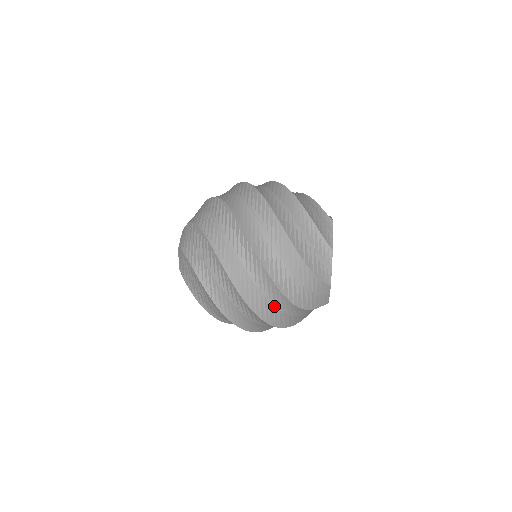
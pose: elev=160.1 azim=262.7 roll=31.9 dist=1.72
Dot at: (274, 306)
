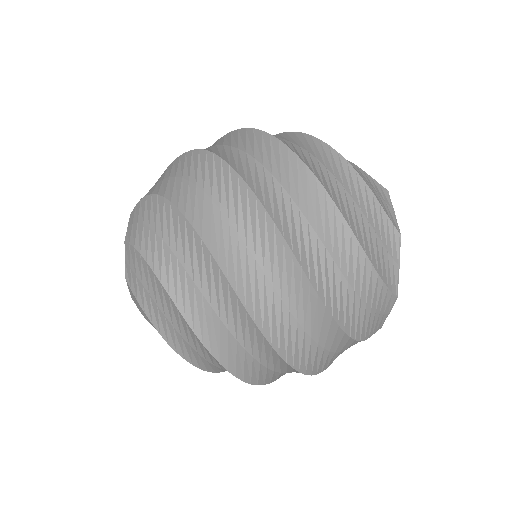
Dot at: (310, 337)
